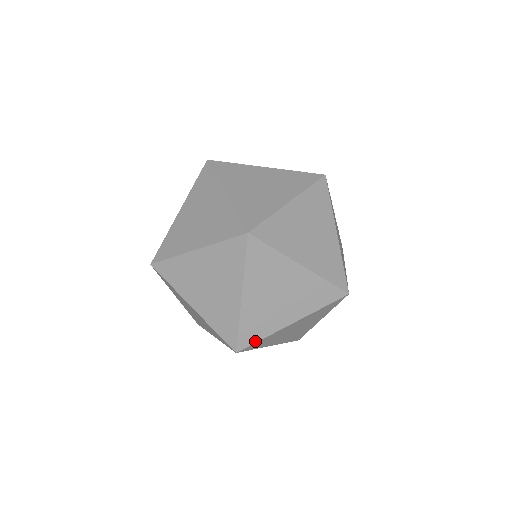
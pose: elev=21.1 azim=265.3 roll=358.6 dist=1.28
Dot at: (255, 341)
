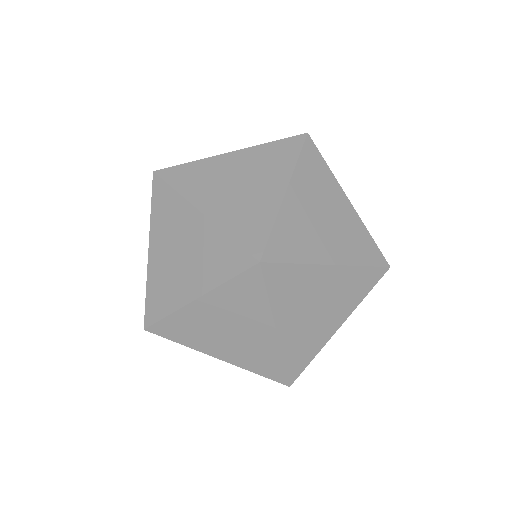
Dot at: occluded
